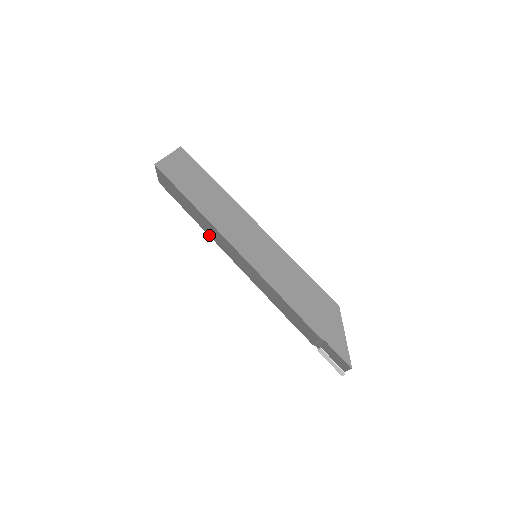
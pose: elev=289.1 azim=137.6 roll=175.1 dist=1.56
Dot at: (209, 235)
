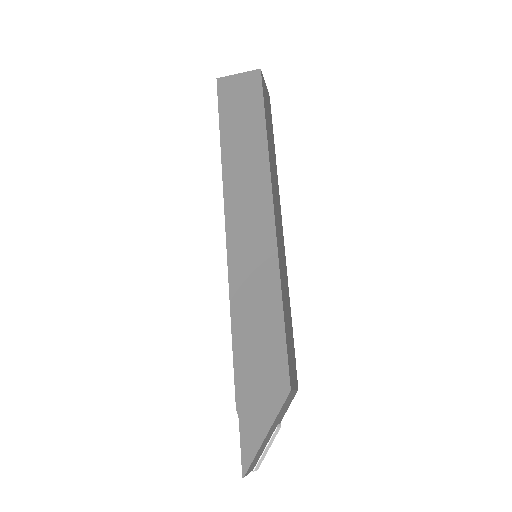
Dot at: occluded
